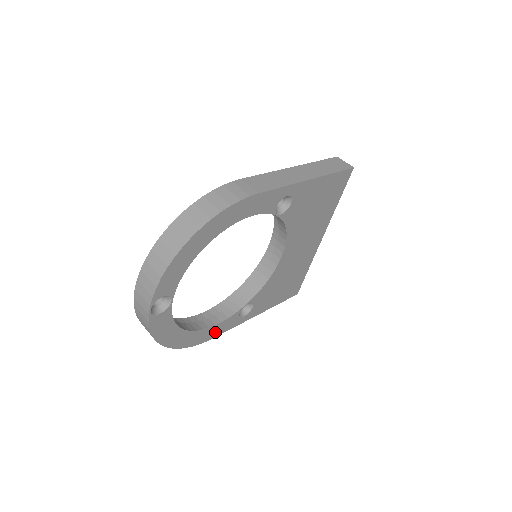
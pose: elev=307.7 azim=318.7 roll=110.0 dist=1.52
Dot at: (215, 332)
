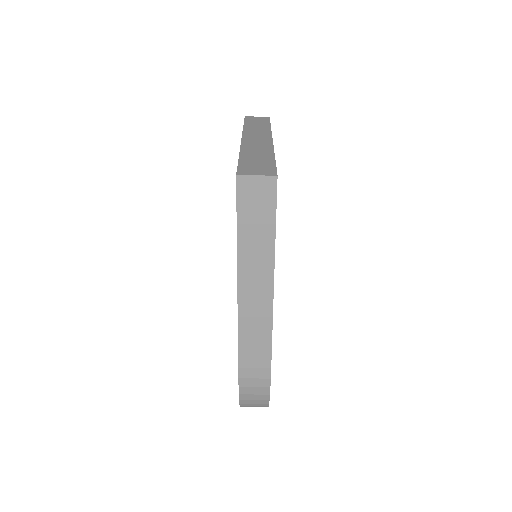
Dot at: occluded
